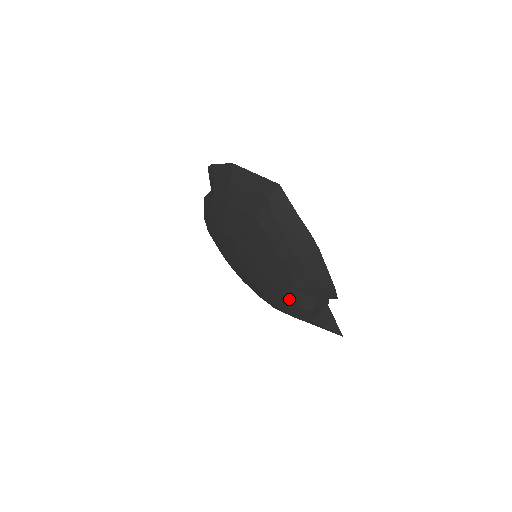
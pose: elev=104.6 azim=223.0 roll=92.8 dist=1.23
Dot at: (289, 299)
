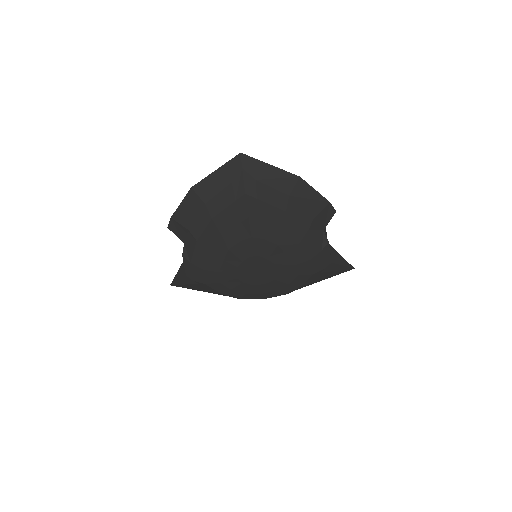
Dot at: (308, 250)
